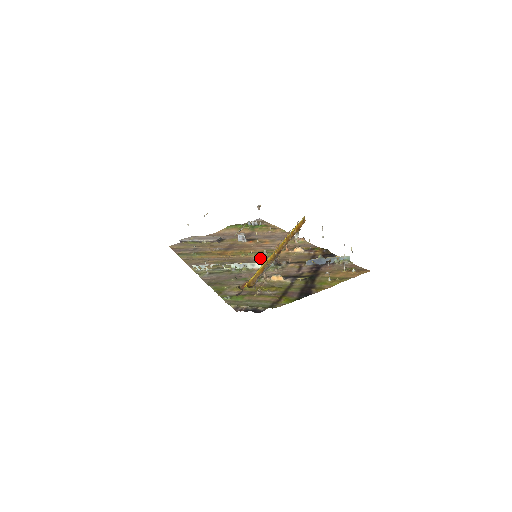
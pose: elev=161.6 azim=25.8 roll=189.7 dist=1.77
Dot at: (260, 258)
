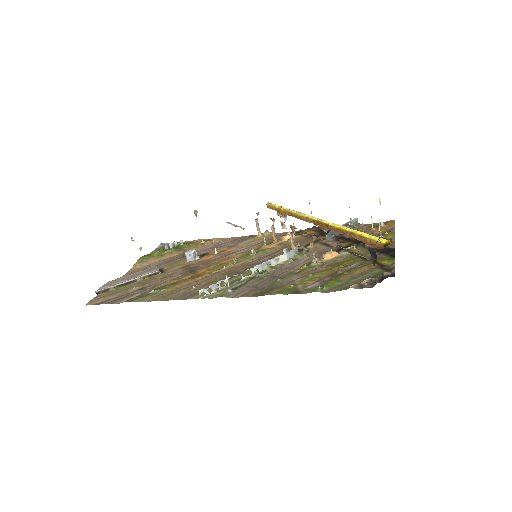
Dot at: (259, 258)
